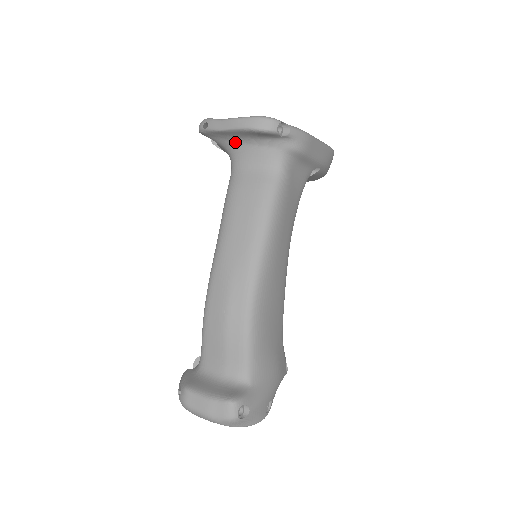
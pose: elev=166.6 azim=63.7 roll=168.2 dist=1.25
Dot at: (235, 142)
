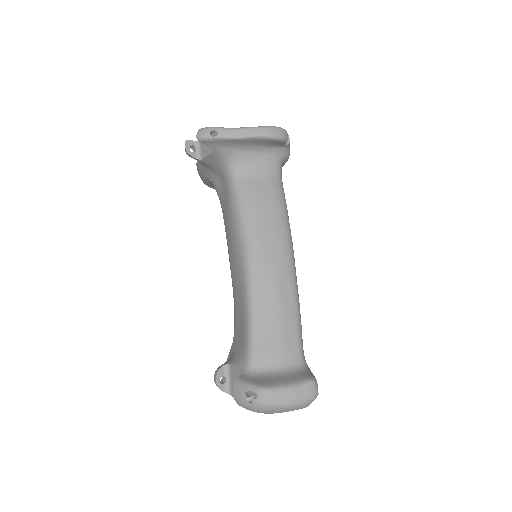
Dot at: (241, 150)
